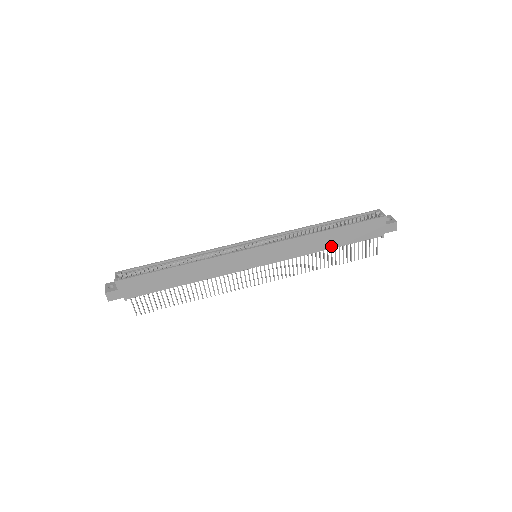
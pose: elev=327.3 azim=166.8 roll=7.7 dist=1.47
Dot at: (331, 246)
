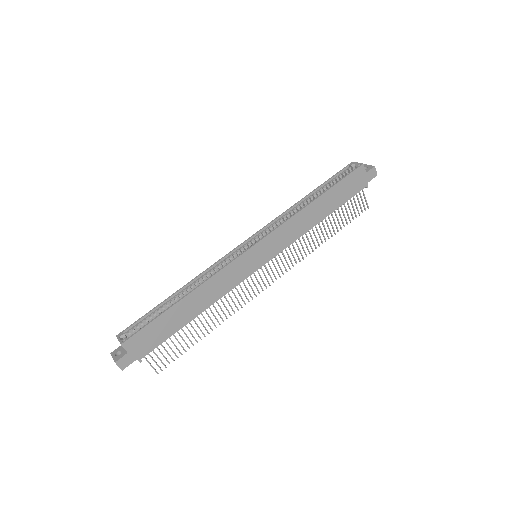
Dot at: (324, 215)
